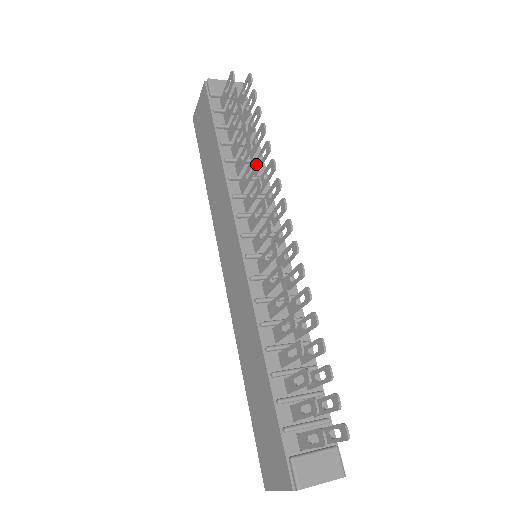
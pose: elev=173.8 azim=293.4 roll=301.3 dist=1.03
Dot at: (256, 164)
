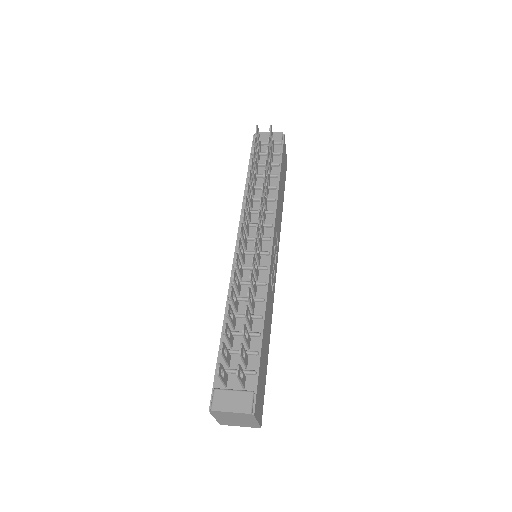
Dot at: (247, 186)
